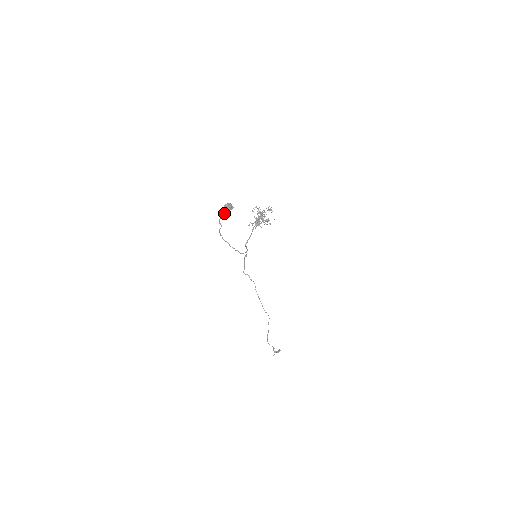
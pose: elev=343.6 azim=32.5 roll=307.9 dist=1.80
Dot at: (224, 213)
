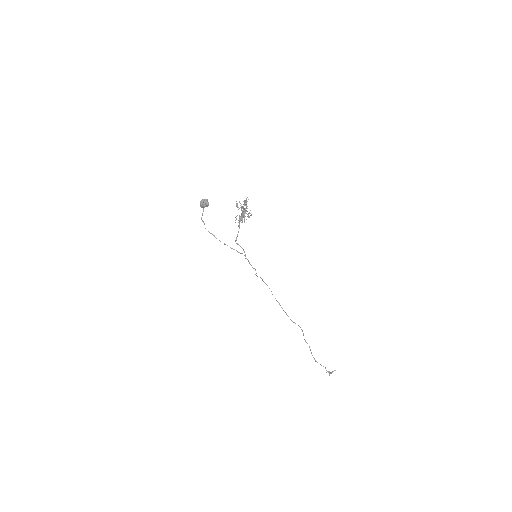
Dot at: (203, 210)
